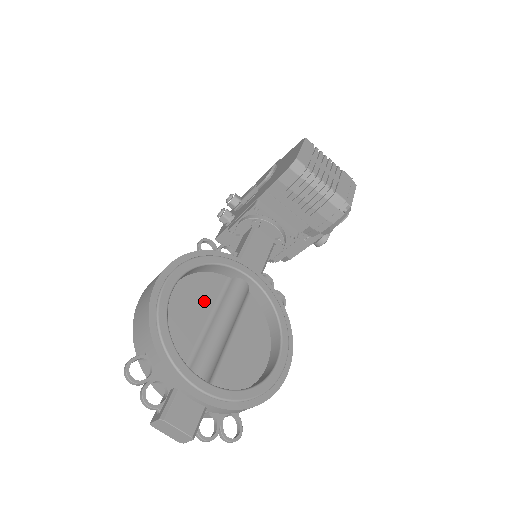
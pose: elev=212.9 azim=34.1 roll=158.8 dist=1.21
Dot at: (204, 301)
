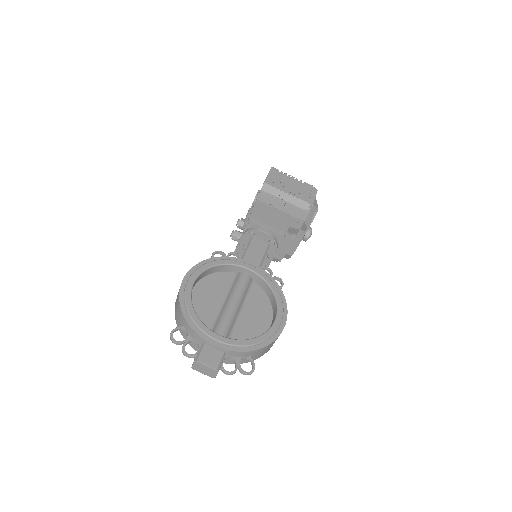
Dot at: (219, 290)
